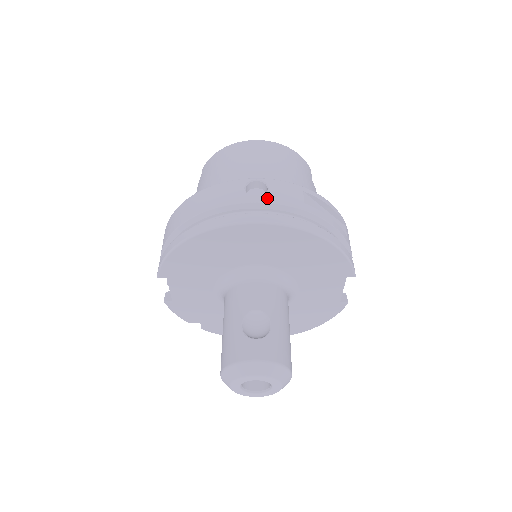
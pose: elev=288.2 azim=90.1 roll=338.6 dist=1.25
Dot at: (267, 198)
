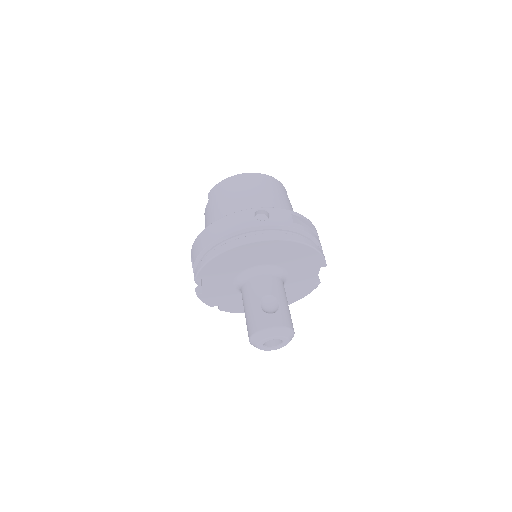
Dot at: (270, 222)
